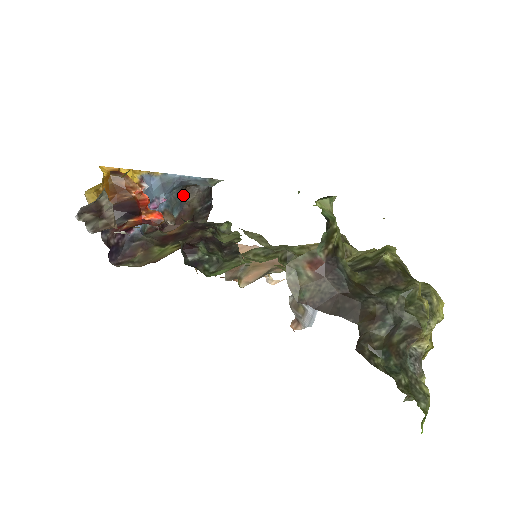
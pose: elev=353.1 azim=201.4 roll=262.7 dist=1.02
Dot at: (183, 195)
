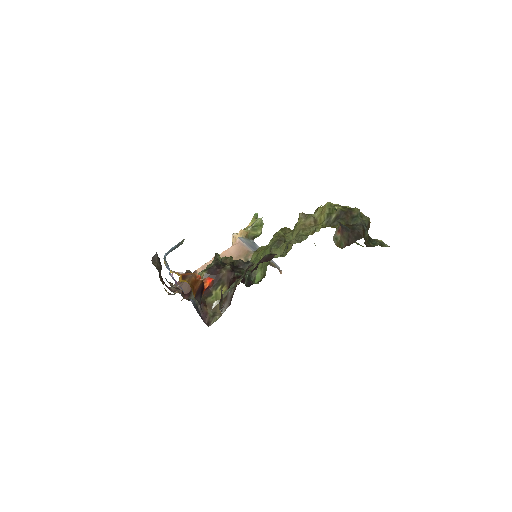
Dot at: (155, 266)
